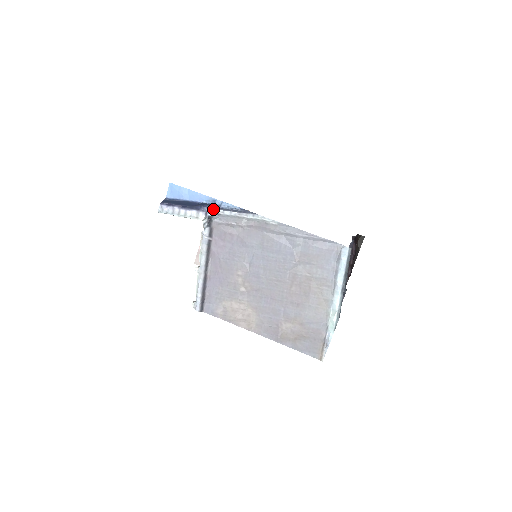
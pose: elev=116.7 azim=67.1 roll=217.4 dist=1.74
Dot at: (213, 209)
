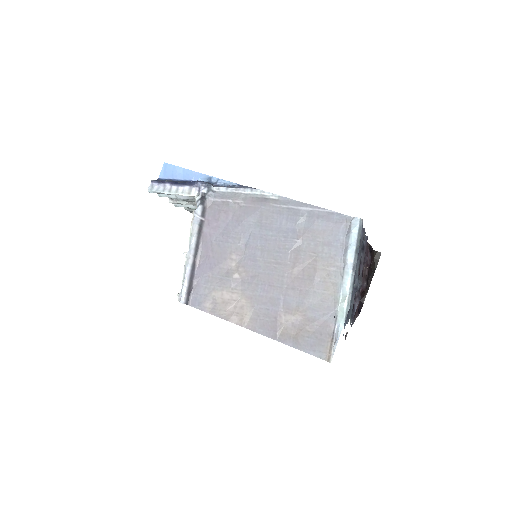
Dot at: (208, 185)
